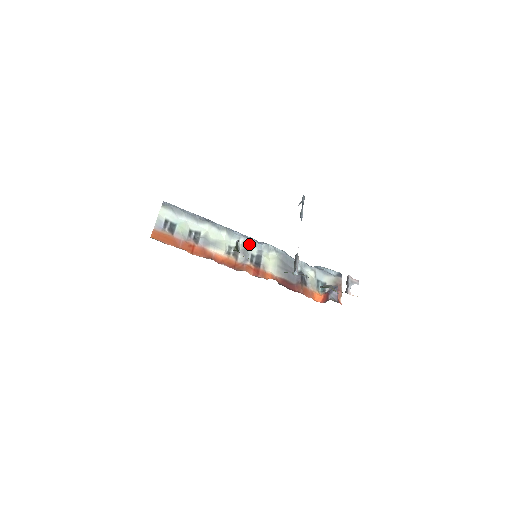
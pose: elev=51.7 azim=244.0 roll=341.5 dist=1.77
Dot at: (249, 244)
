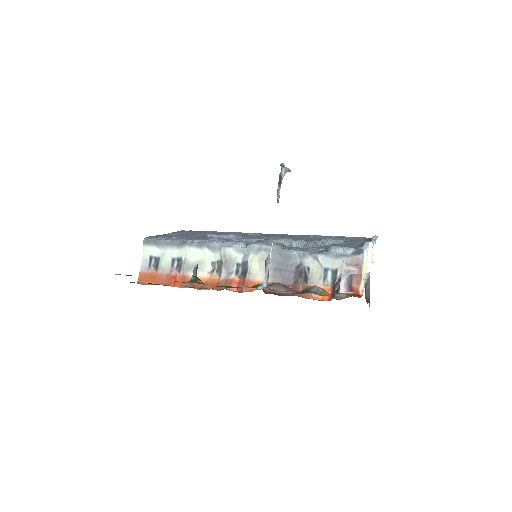
Dot at: (232, 252)
